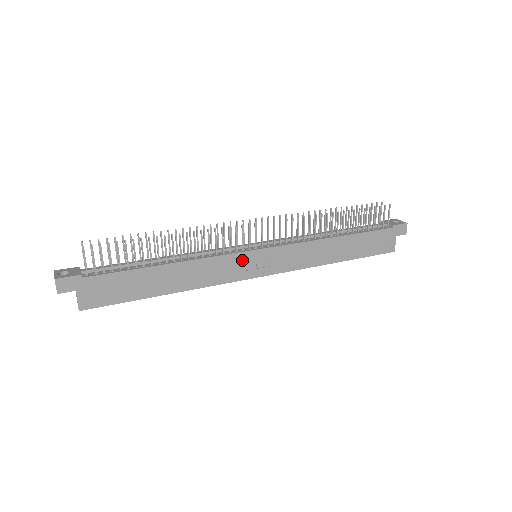
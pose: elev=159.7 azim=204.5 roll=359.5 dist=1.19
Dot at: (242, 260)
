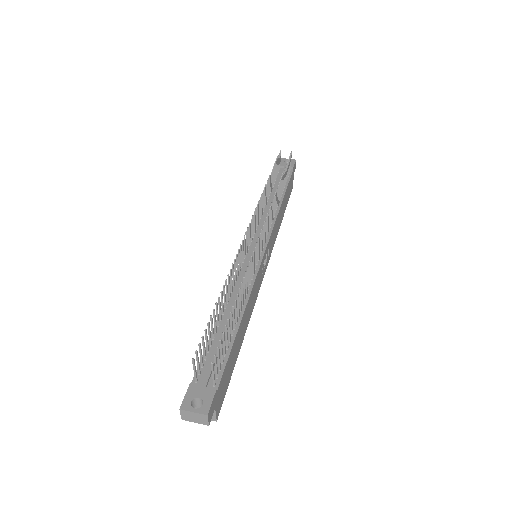
Dot at: (261, 268)
